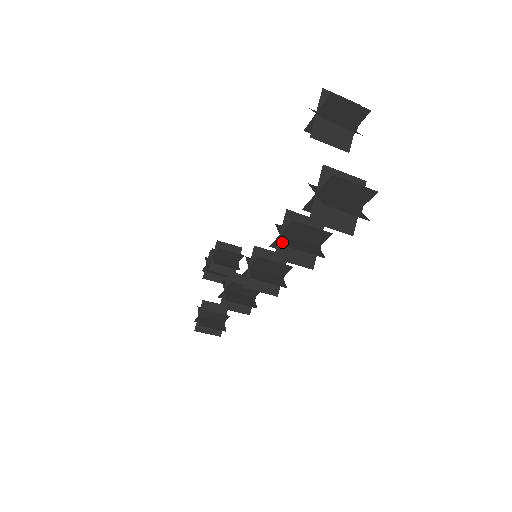
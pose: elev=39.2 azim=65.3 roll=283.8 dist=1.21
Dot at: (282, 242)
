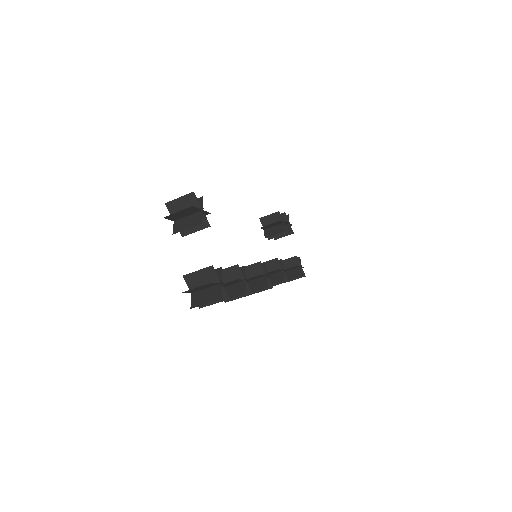
Dot at: occluded
